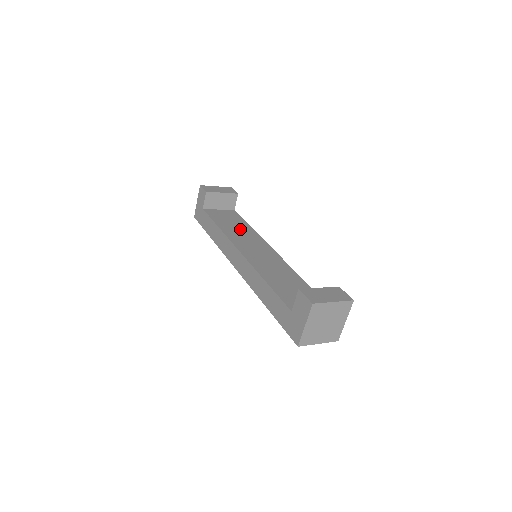
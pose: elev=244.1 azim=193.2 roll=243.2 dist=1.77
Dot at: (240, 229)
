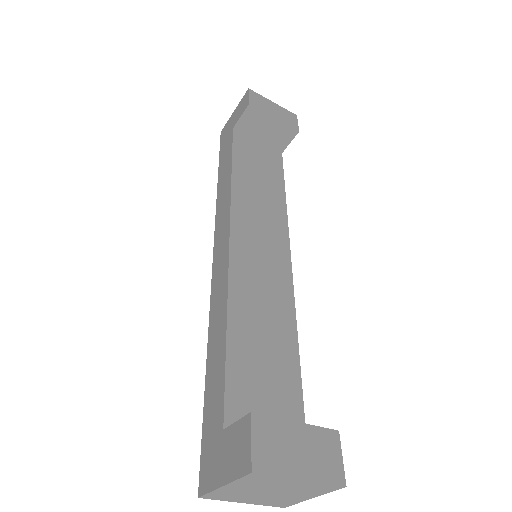
Dot at: (264, 193)
